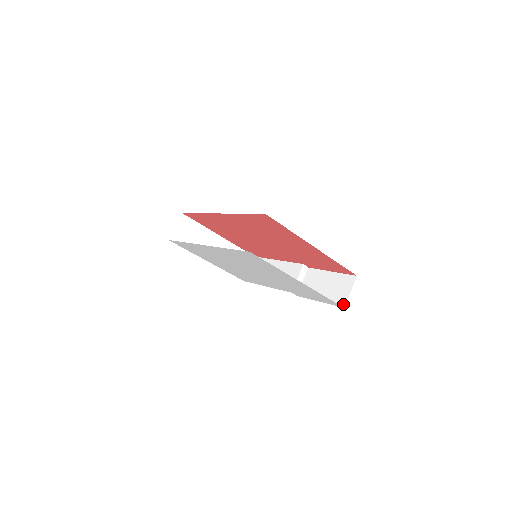
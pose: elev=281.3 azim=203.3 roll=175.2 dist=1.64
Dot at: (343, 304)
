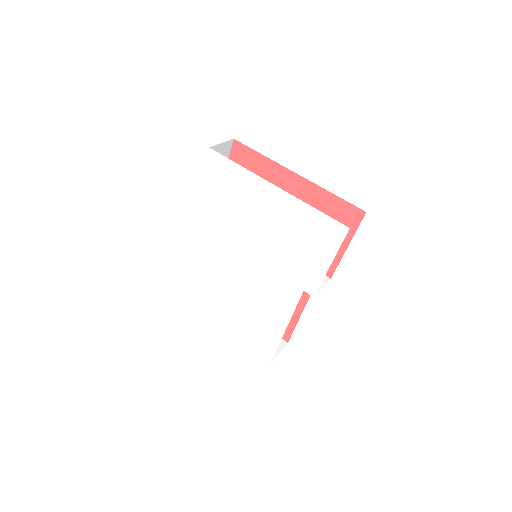
Dot at: occluded
